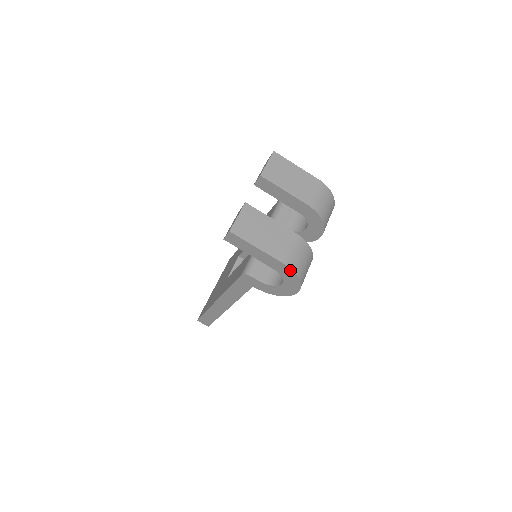
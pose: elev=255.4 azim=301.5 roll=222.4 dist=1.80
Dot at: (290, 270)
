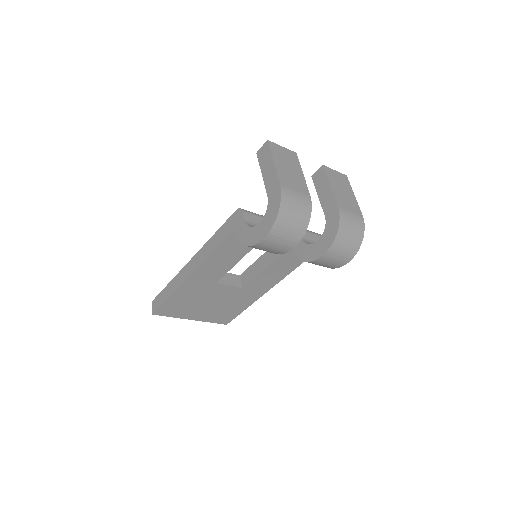
Dot at: (280, 196)
